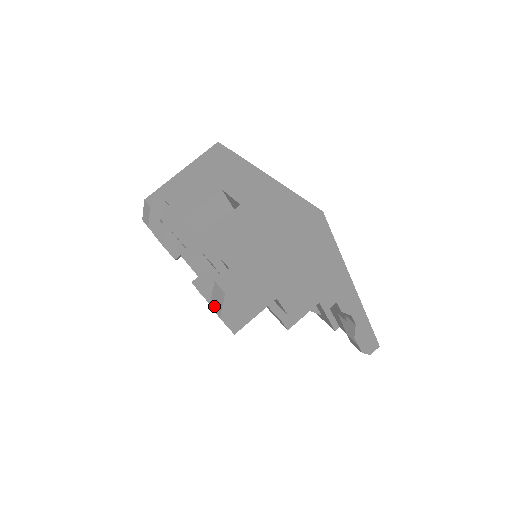
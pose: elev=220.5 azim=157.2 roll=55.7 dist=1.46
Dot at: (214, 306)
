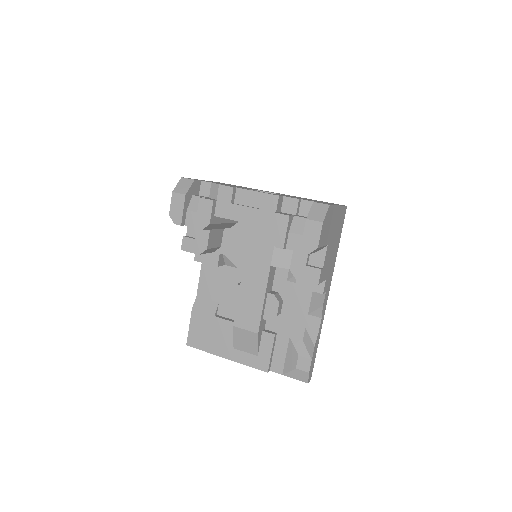
Dot at: (314, 217)
